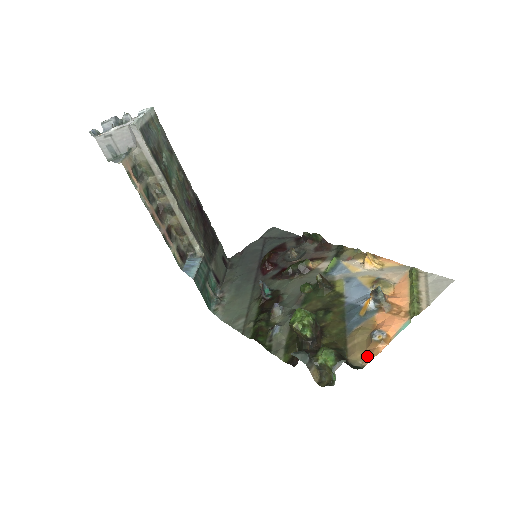
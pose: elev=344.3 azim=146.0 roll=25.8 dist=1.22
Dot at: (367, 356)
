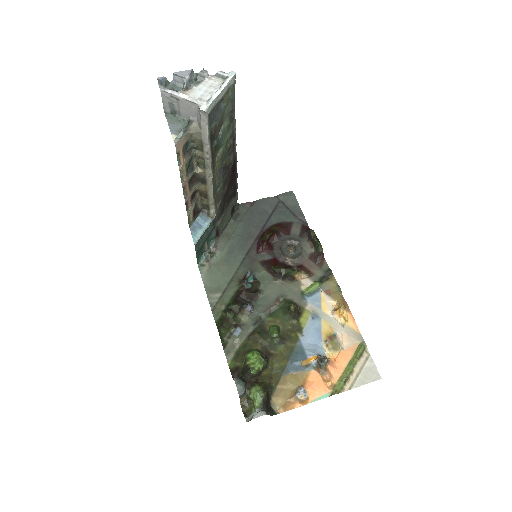
Dot at: (284, 406)
